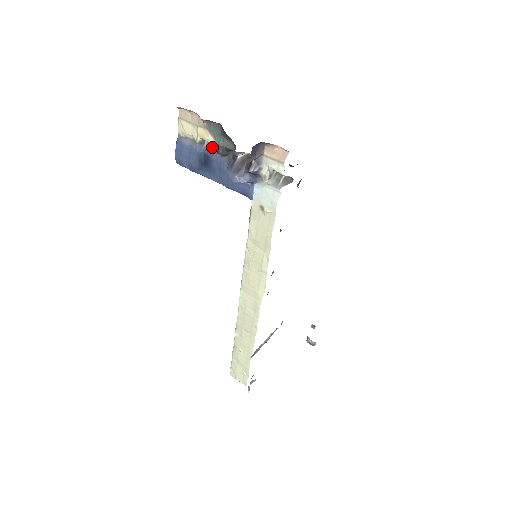
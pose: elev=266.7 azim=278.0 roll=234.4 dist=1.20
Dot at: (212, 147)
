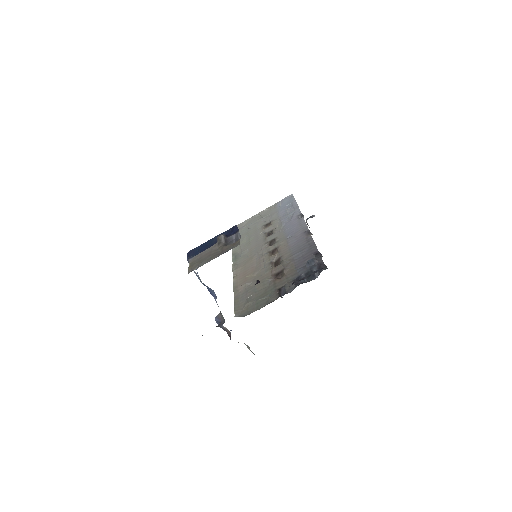
Dot at: (213, 292)
